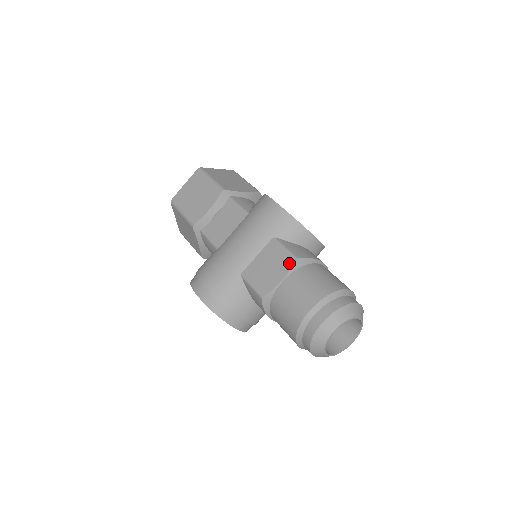
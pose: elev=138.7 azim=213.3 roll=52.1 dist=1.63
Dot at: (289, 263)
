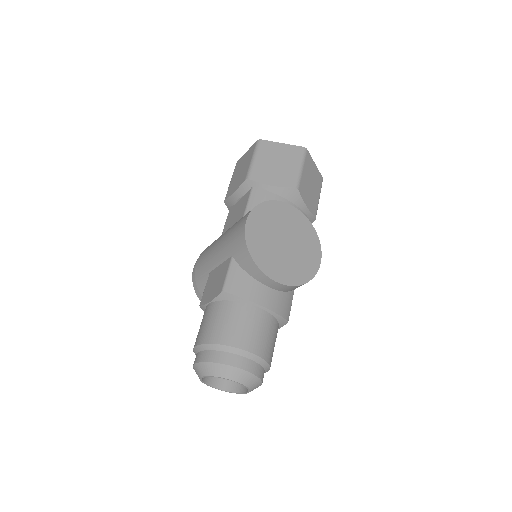
Dot at: (218, 291)
